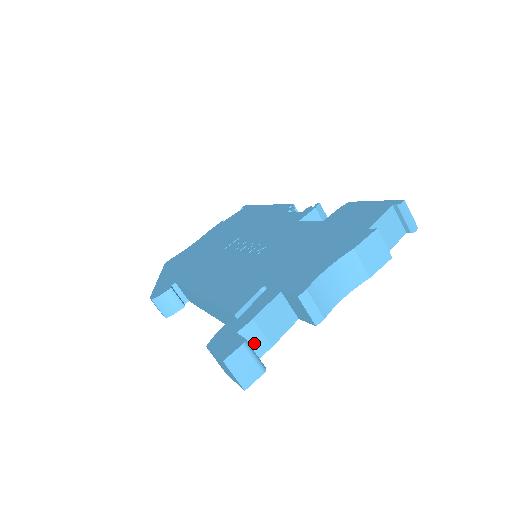
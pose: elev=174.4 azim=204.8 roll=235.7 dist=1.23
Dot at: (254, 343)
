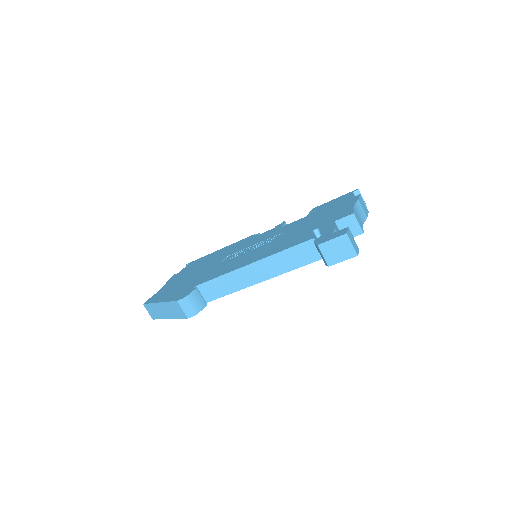
Dot at: occluded
